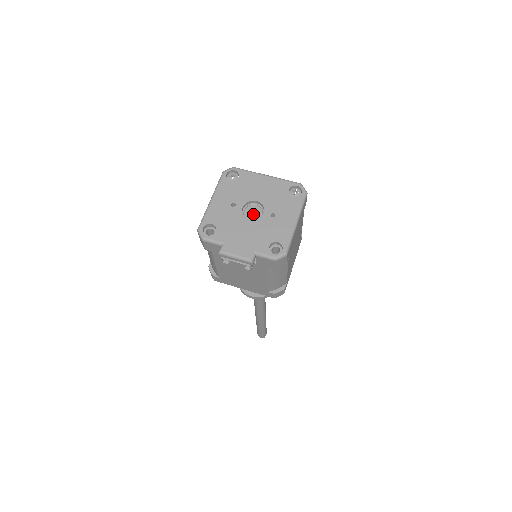
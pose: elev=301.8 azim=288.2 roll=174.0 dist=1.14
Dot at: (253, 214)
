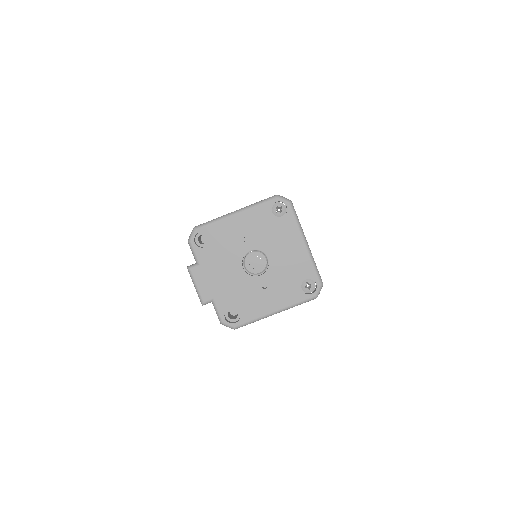
Dot at: (254, 264)
